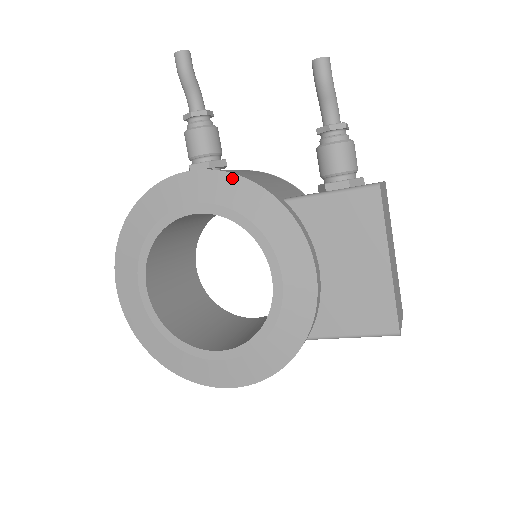
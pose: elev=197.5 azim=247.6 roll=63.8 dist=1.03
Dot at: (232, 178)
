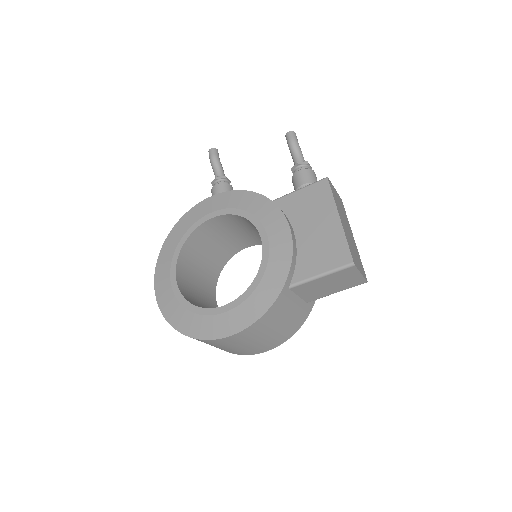
Dot at: (237, 192)
